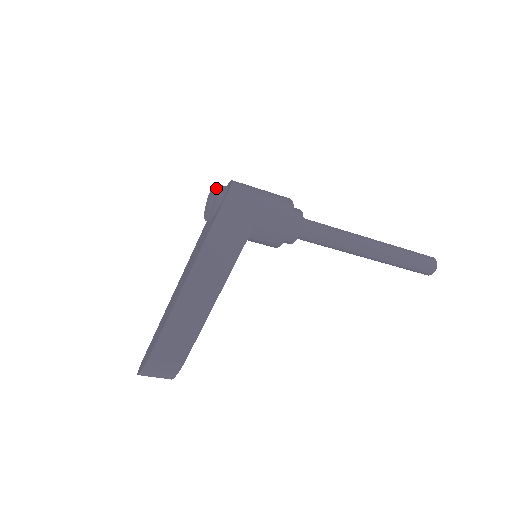
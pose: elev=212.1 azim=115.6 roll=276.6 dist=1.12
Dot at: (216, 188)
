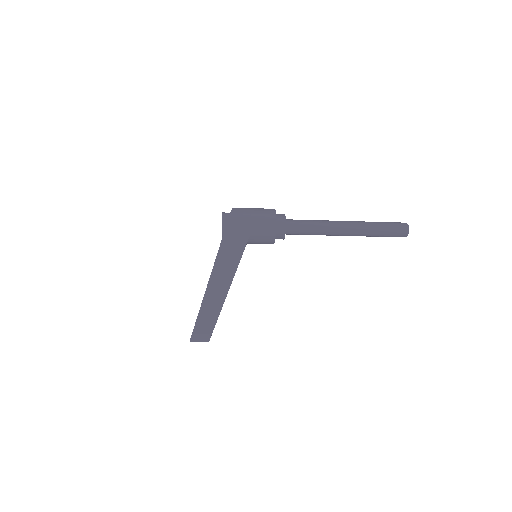
Dot at: (222, 217)
